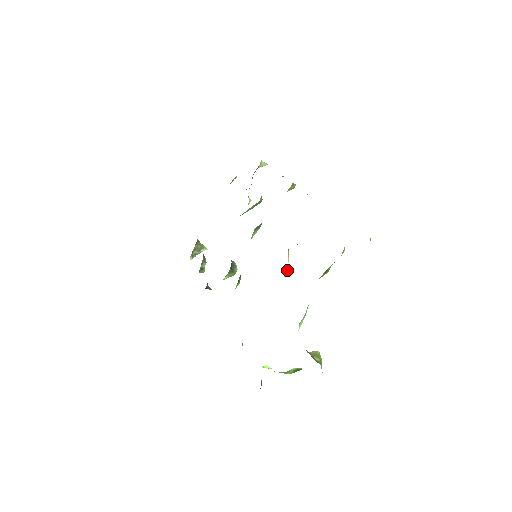
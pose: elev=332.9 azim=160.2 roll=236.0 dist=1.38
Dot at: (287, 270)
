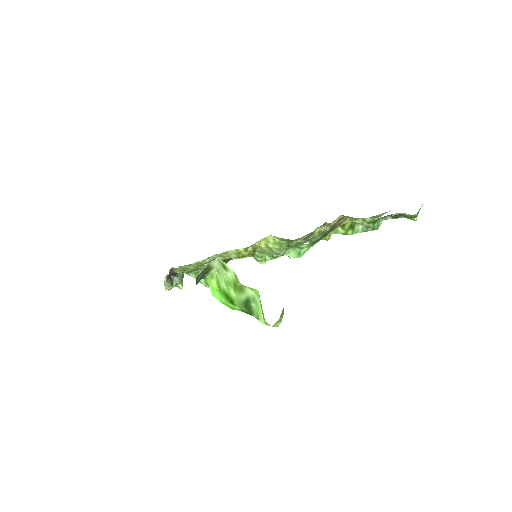
Dot at: occluded
